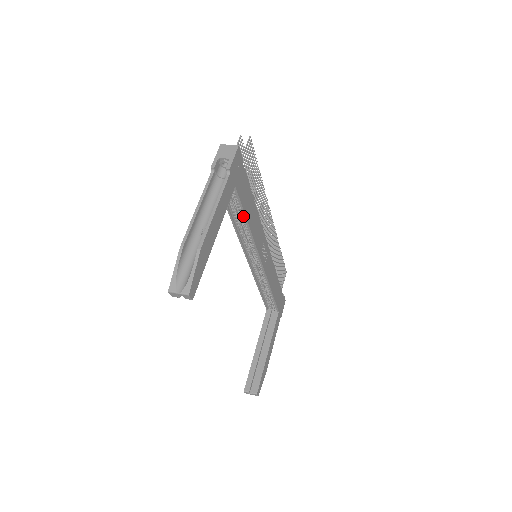
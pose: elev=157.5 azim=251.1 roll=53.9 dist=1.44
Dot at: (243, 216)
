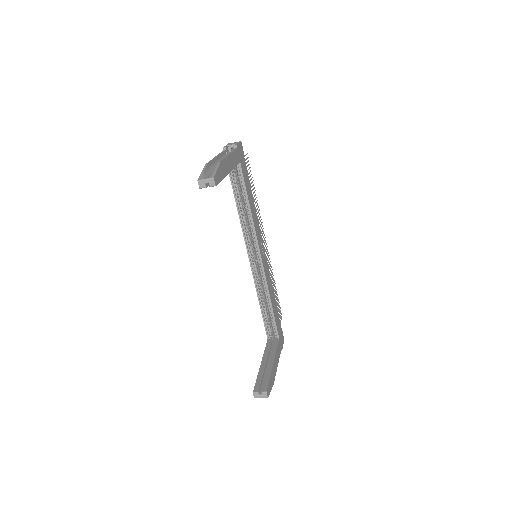
Dot at: (245, 200)
